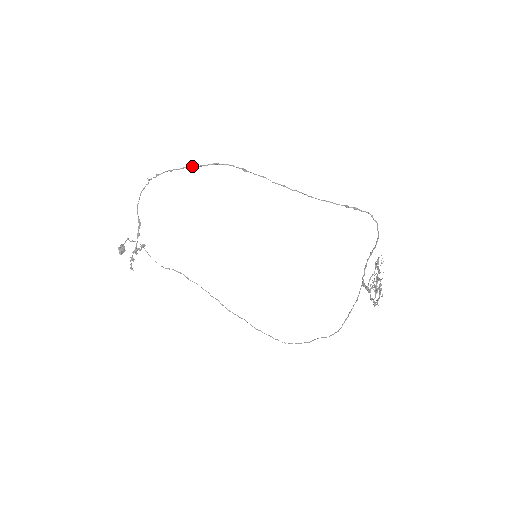
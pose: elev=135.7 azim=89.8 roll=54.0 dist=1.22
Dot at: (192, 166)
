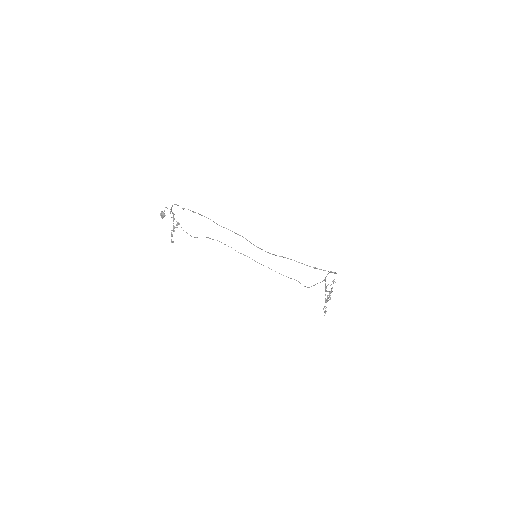
Dot at: occluded
